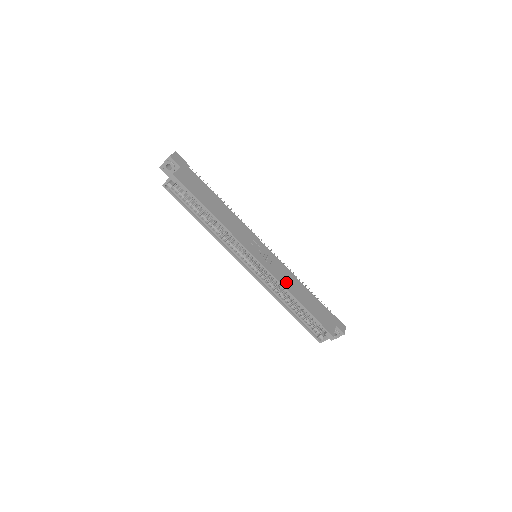
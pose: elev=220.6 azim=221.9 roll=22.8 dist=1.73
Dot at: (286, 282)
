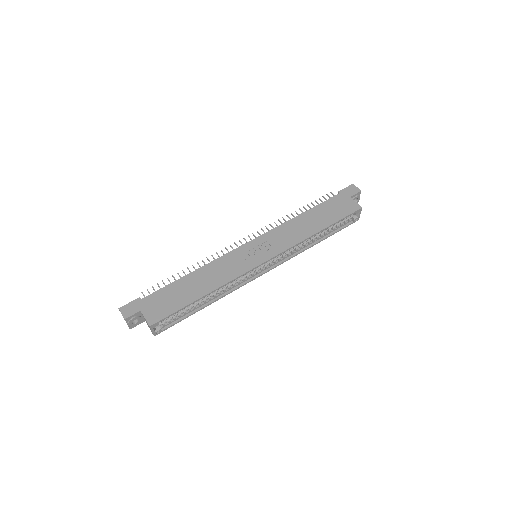
Dot at: (295, 237)
